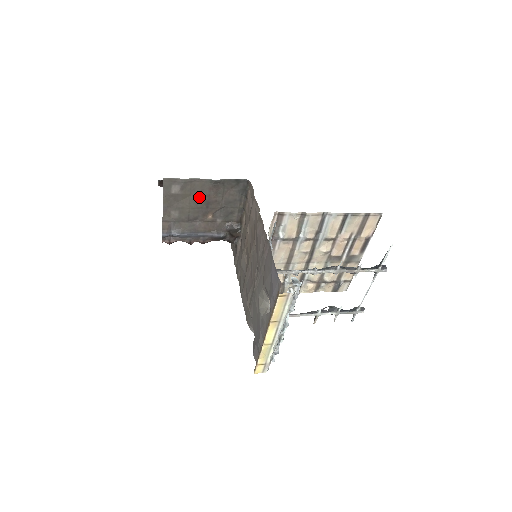
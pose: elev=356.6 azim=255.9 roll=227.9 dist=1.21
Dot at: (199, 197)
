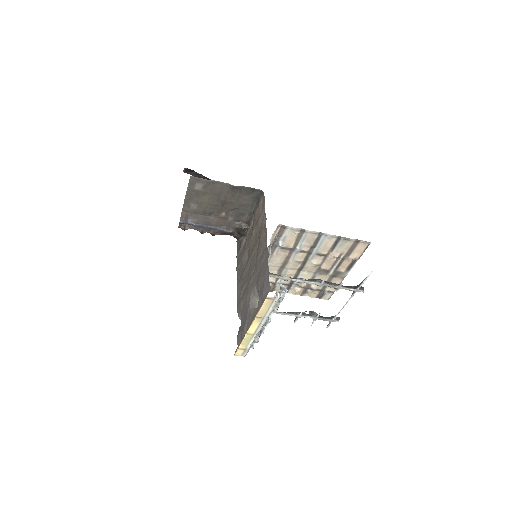
Dot at: (217, 196)
